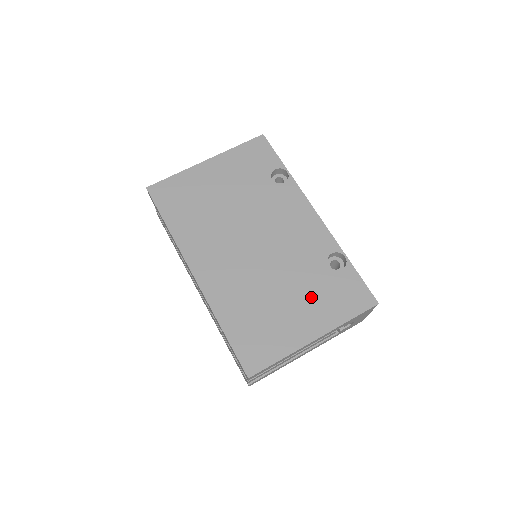
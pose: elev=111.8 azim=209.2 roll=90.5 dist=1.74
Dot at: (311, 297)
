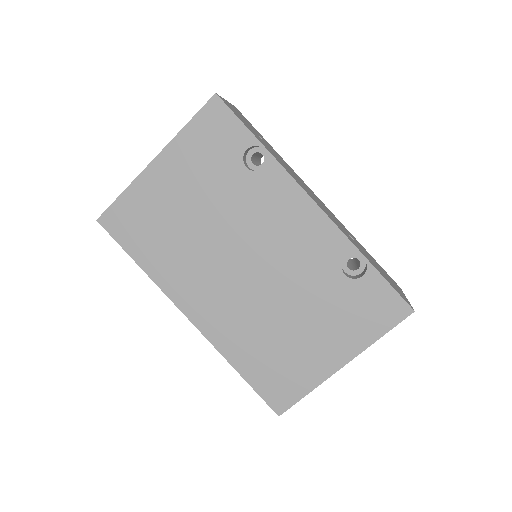
Dot at: (329, 319)
